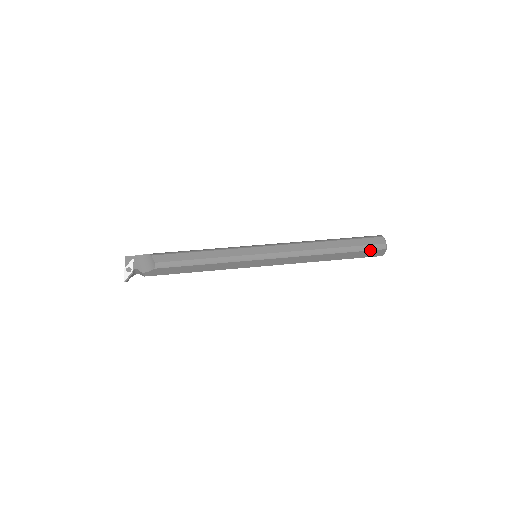
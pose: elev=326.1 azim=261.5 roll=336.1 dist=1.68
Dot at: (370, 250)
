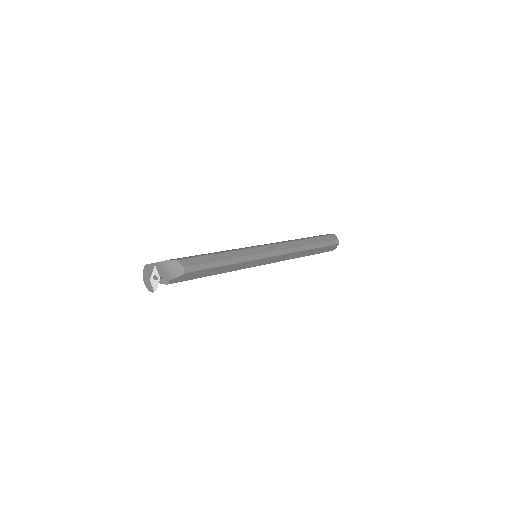
Dot at: (331, 245)
